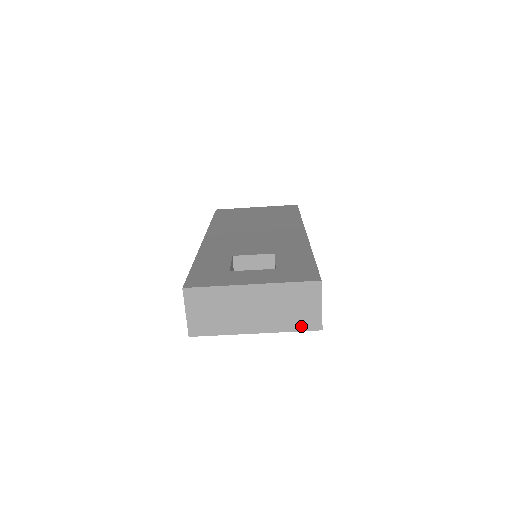
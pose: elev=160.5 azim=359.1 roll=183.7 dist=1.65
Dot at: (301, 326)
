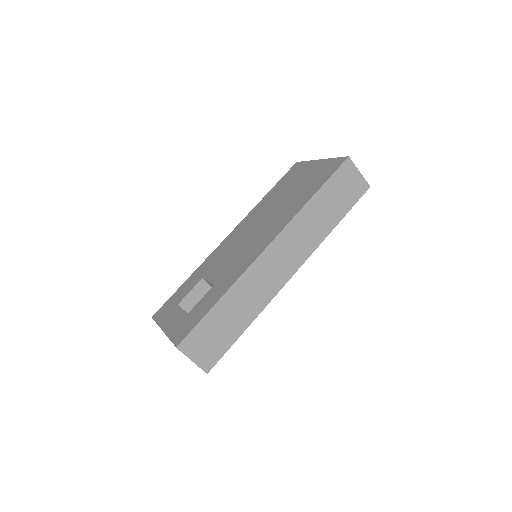
Dot at: occluded
